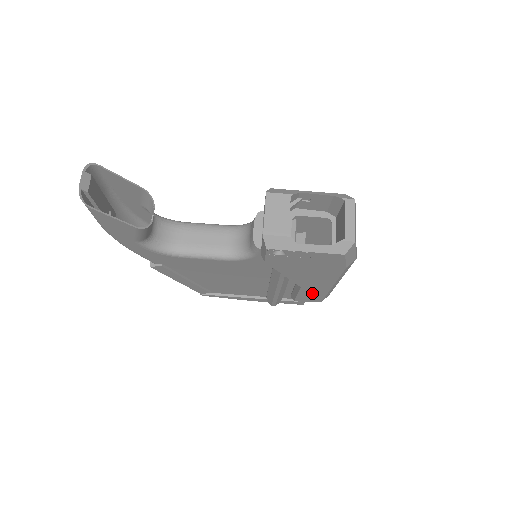
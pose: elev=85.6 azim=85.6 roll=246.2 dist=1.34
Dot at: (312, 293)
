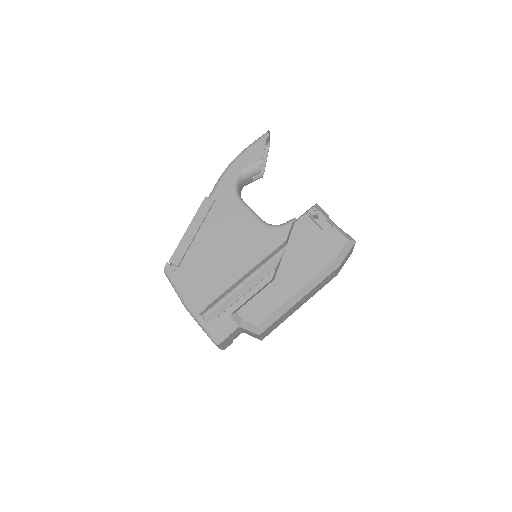
Dot at: (269, 299)
